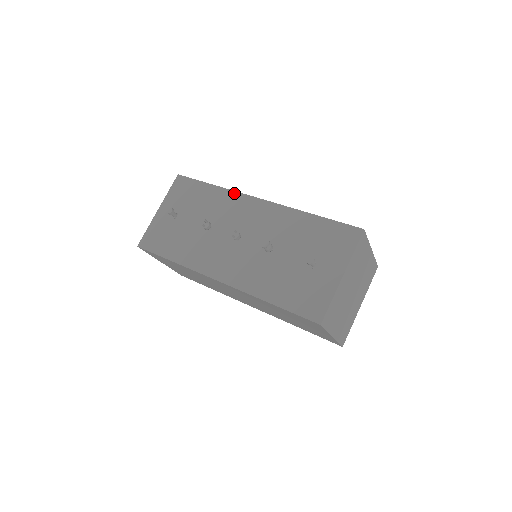
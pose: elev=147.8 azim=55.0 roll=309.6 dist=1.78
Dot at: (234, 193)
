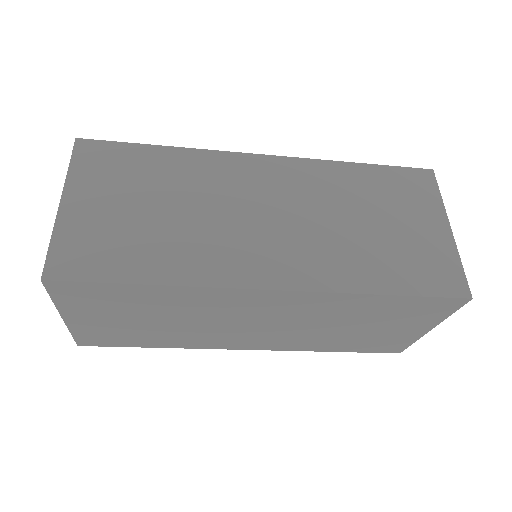
Dot at: occluded
